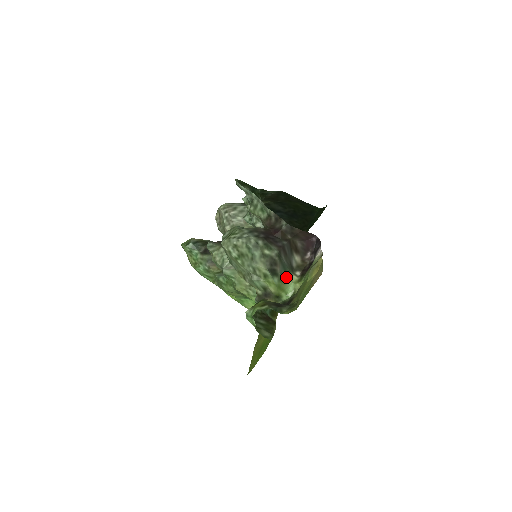
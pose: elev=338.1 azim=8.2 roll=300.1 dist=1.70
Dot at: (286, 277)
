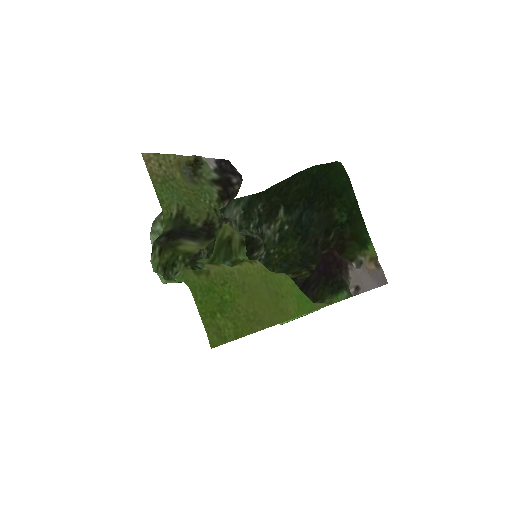
Dot at: occluded
